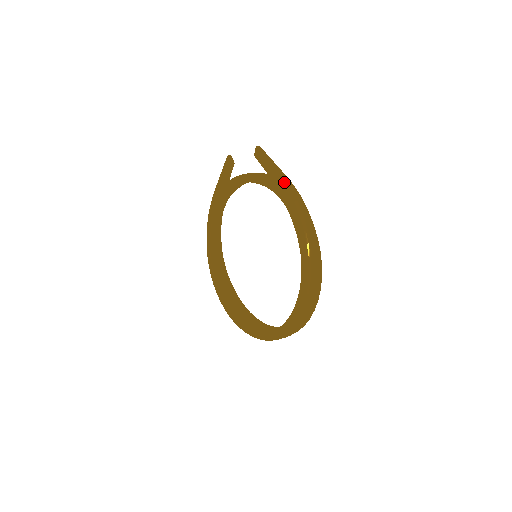
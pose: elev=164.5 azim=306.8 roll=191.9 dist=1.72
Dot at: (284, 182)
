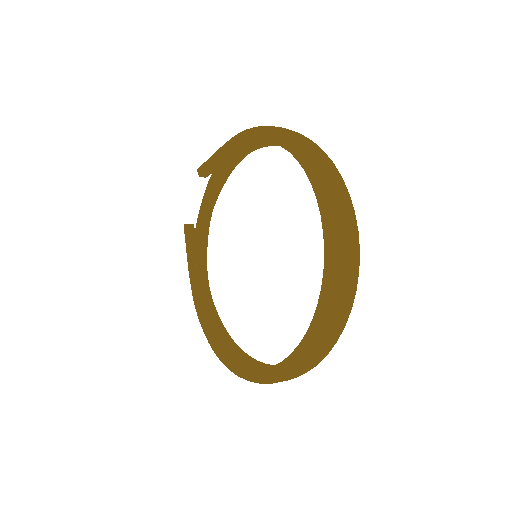
Dot at: occluded
